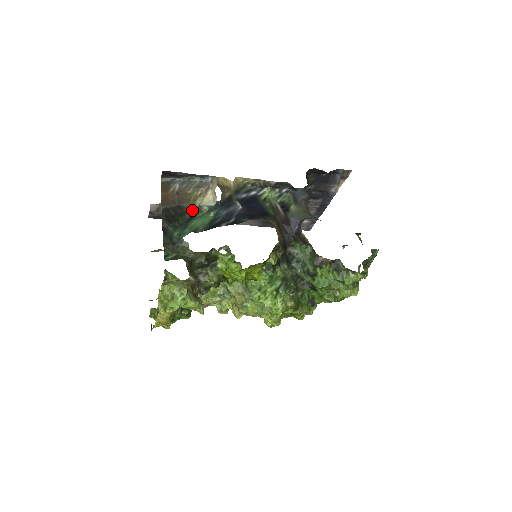
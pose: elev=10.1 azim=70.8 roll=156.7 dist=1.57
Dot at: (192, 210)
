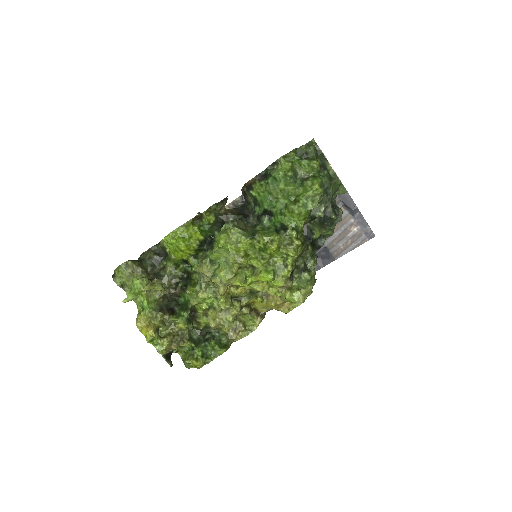
Dot at: occluded
